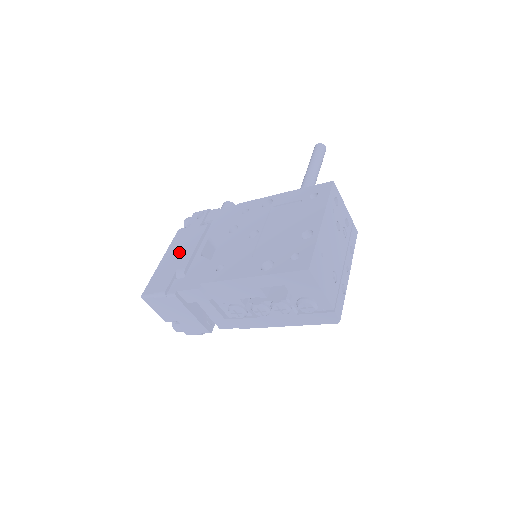
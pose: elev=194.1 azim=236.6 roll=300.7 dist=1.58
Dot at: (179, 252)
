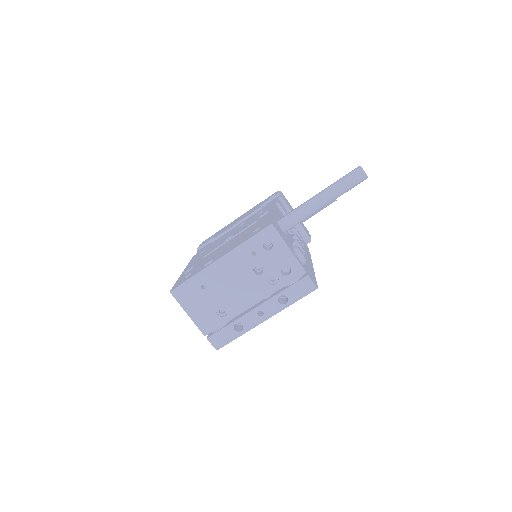
Dot at: (233, 222)
